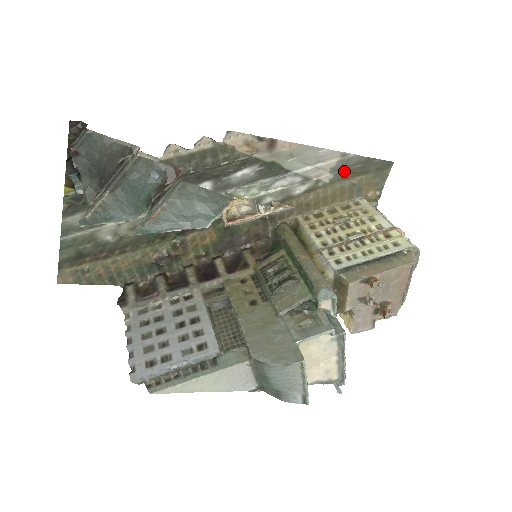
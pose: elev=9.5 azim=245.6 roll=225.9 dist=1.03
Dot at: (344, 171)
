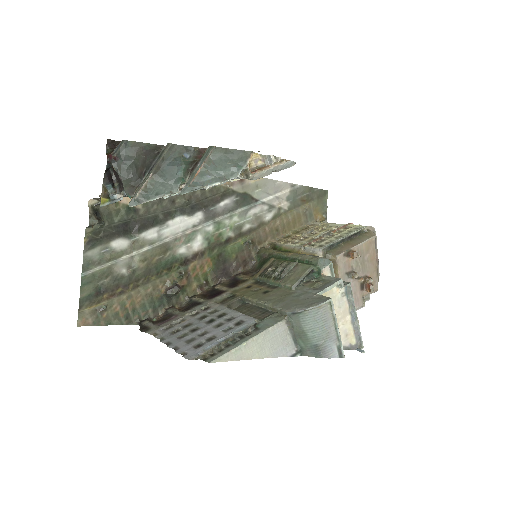
Dot at: (296, 199)
